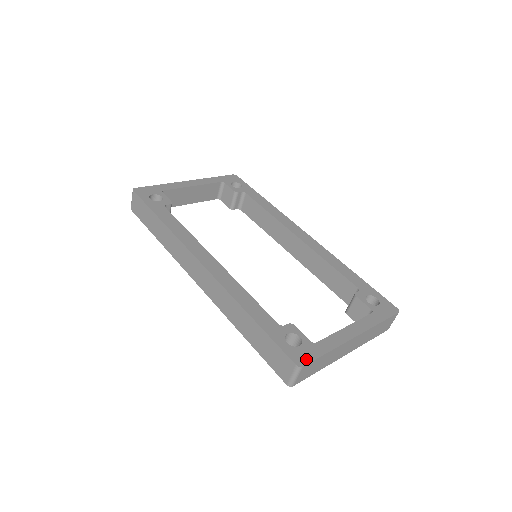
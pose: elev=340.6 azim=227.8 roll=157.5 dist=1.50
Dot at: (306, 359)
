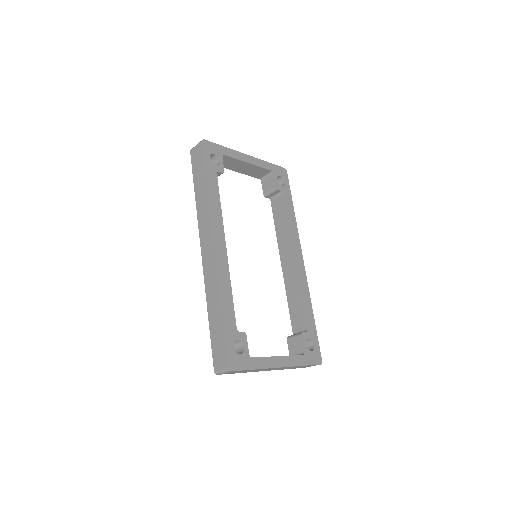
Dot at: (238, 367)
